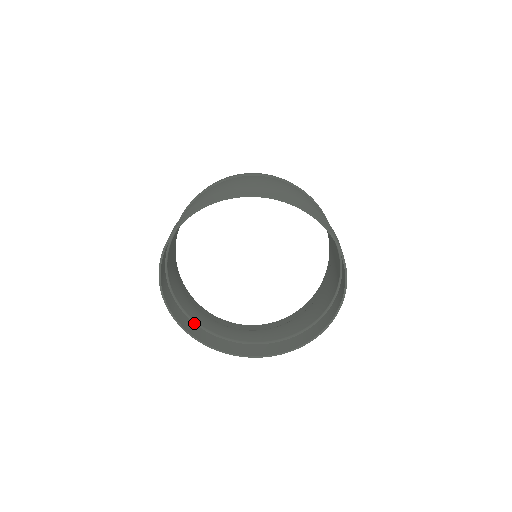
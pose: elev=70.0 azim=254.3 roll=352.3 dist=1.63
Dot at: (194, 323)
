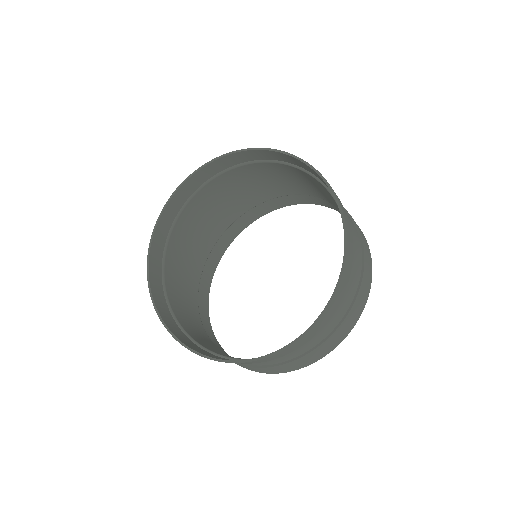
Dot at: occluded
